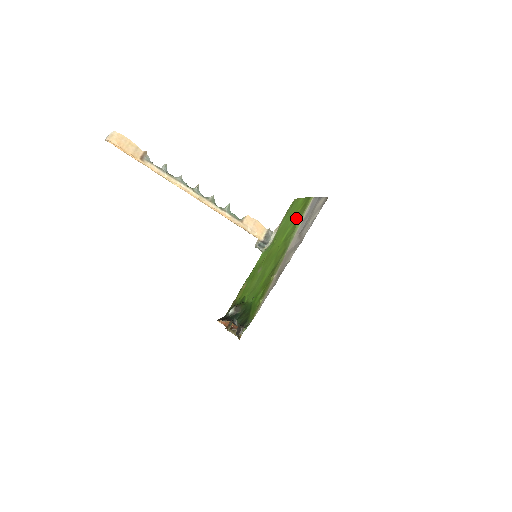
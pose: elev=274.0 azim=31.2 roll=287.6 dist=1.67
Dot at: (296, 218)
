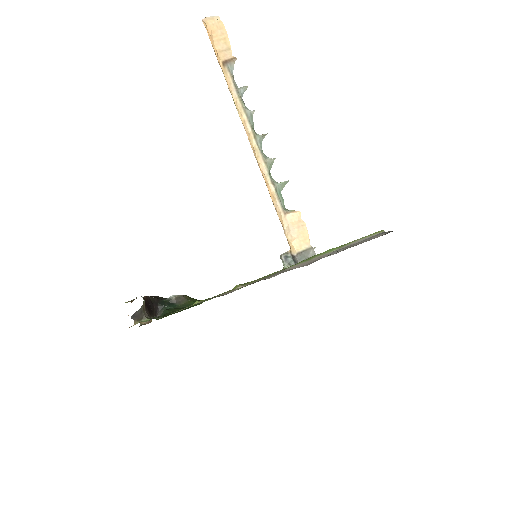
Dot at: occluded
